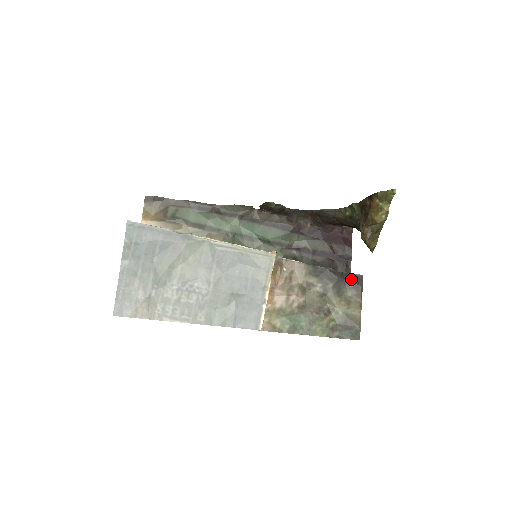
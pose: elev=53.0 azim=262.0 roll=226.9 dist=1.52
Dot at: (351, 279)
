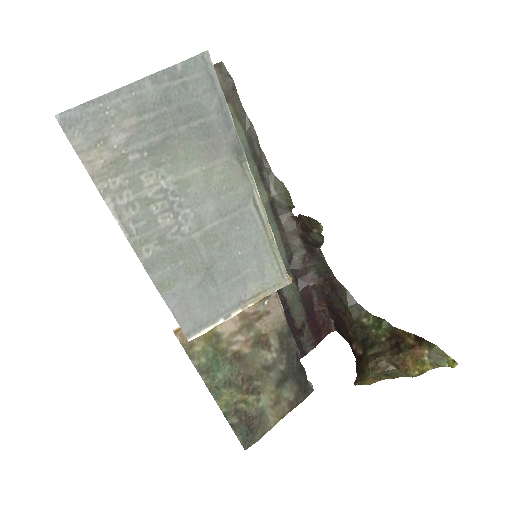
Dot at: (303, 382)
